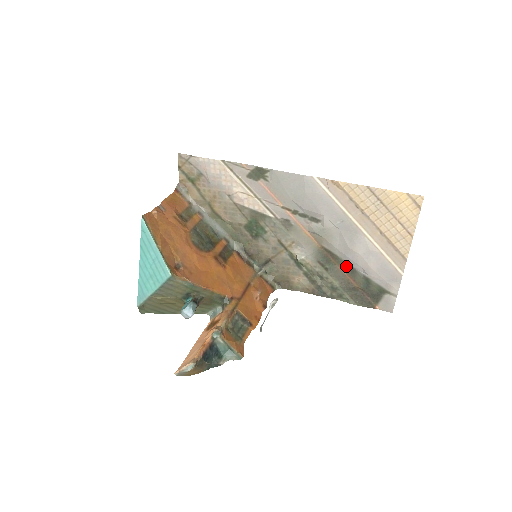
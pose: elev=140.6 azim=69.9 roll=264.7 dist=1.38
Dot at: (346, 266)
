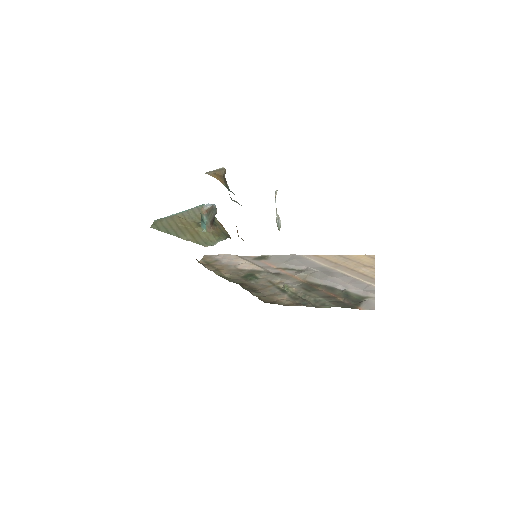
Dot at: (327, 288)
